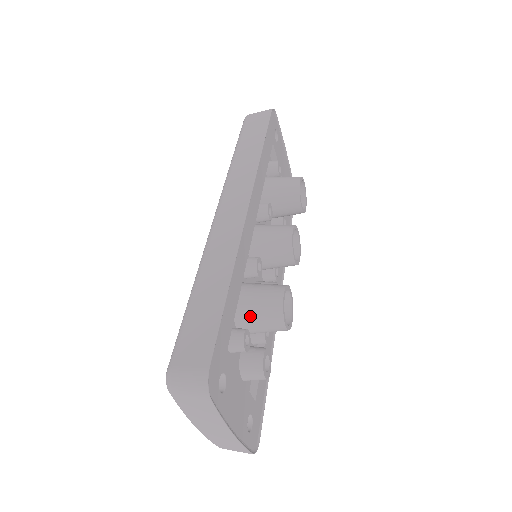
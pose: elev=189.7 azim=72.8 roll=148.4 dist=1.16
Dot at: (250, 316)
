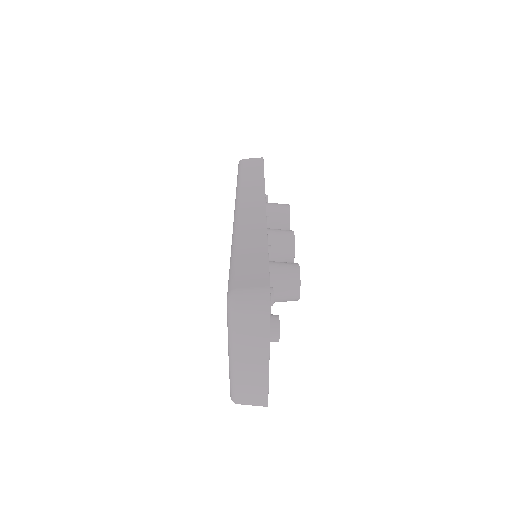
Dot at: (273, 281)
